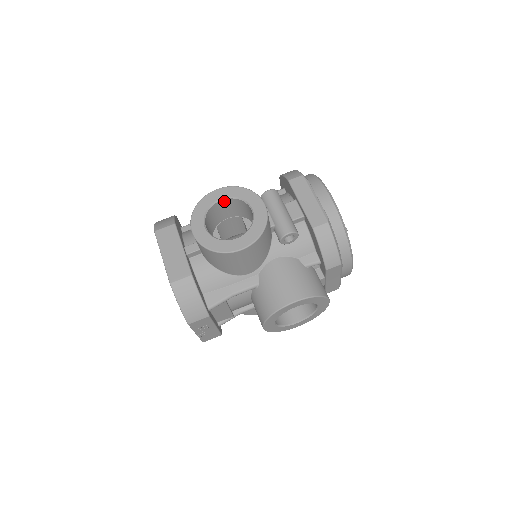
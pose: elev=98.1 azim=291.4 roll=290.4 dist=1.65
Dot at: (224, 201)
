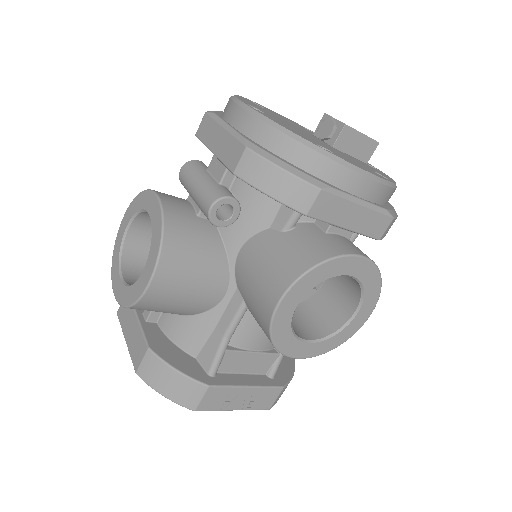
Dot at: (134, 228)
